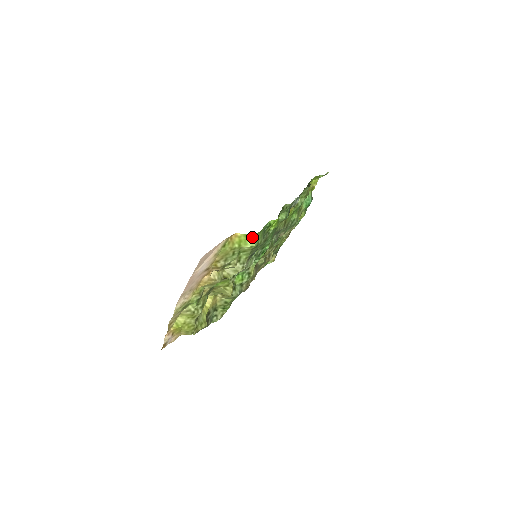
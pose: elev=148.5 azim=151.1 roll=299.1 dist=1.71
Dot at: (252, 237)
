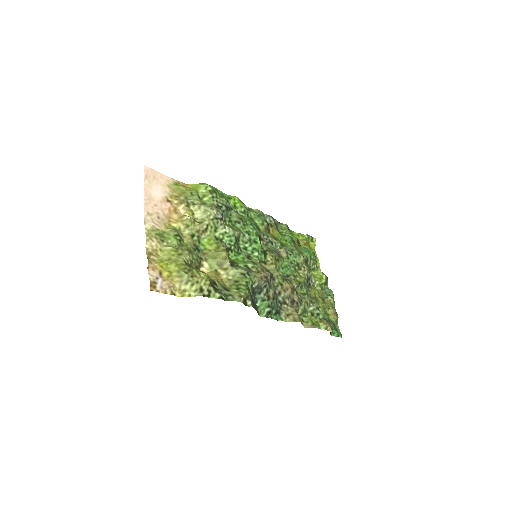
Dot at: (204, 184)
